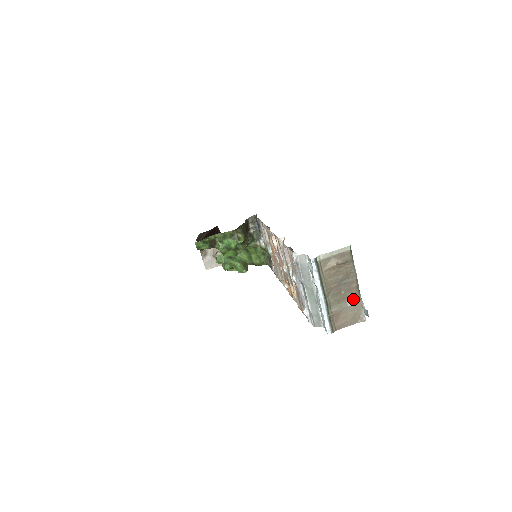
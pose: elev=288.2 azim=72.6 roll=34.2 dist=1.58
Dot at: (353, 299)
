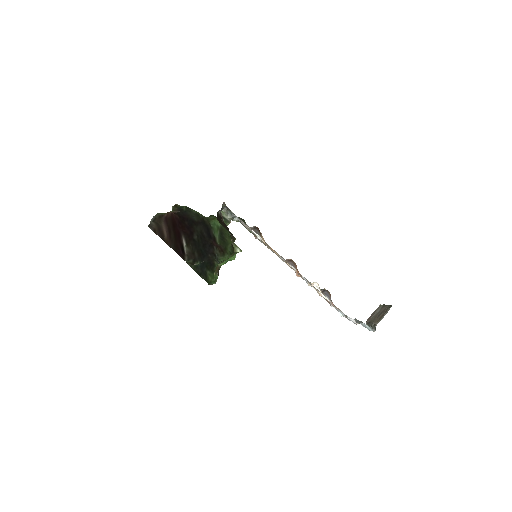
Dot at: (380, 309)
